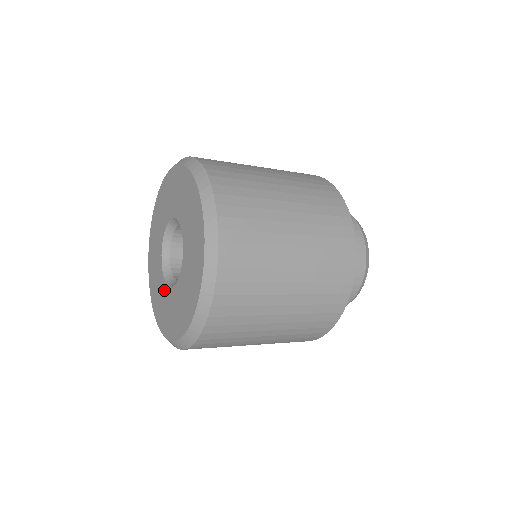
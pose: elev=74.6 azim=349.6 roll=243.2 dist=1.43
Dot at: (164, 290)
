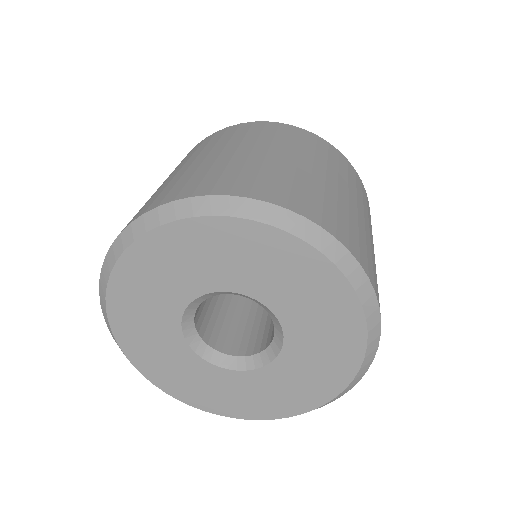
Dot at: (253, 380)
